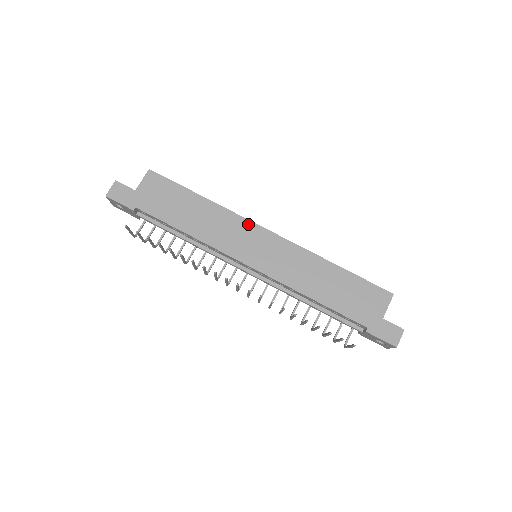
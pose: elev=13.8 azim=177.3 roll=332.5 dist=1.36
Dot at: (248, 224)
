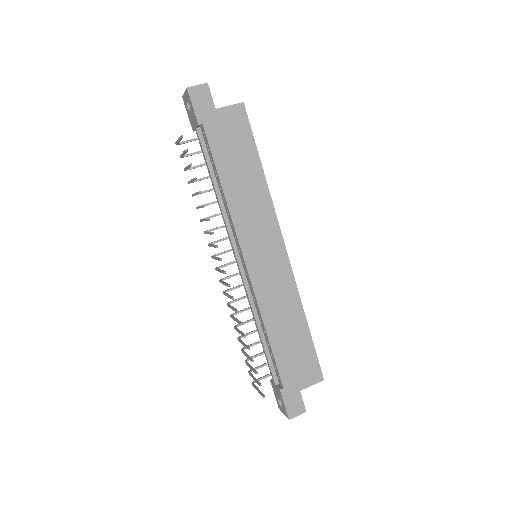
Dot at: (276, 228)
